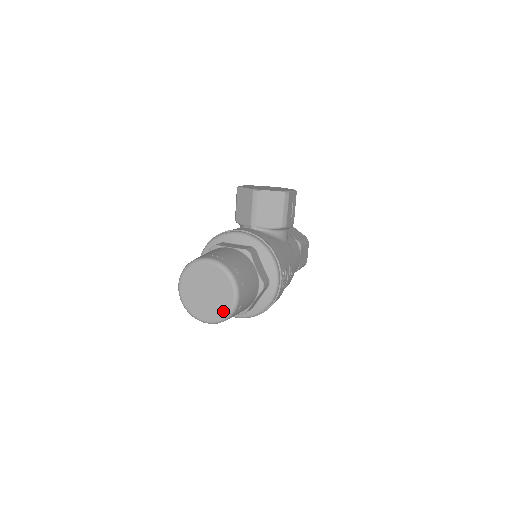
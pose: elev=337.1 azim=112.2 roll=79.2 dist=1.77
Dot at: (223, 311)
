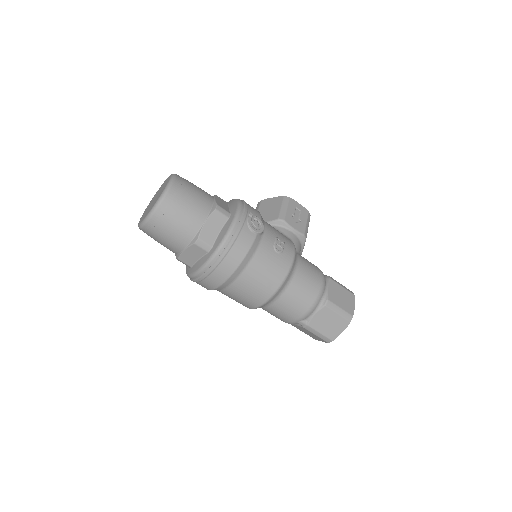
Dot at: (157, 199)
